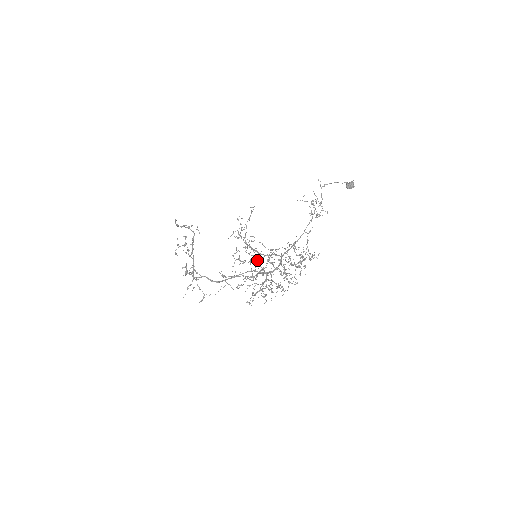
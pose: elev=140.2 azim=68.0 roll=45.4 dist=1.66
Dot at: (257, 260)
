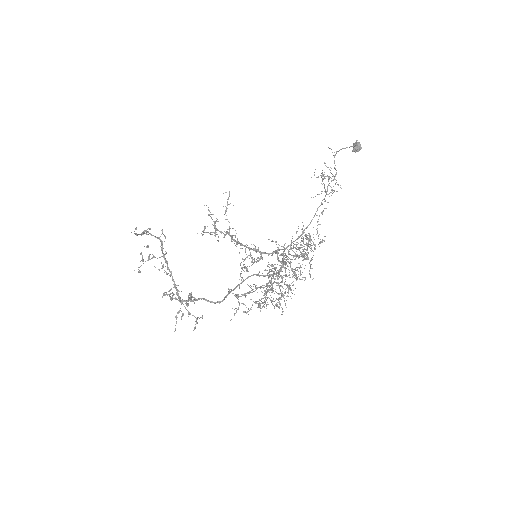
Dot at: occluded
